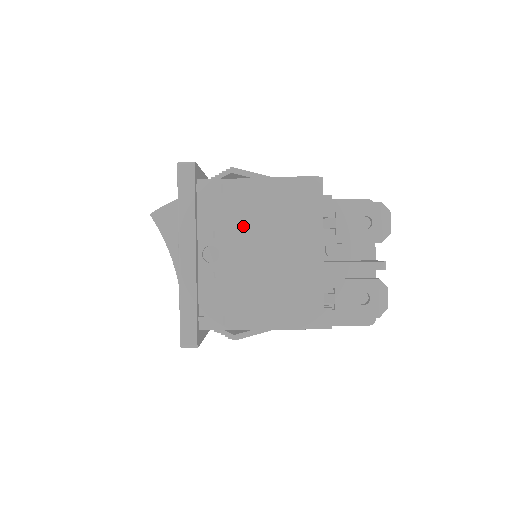
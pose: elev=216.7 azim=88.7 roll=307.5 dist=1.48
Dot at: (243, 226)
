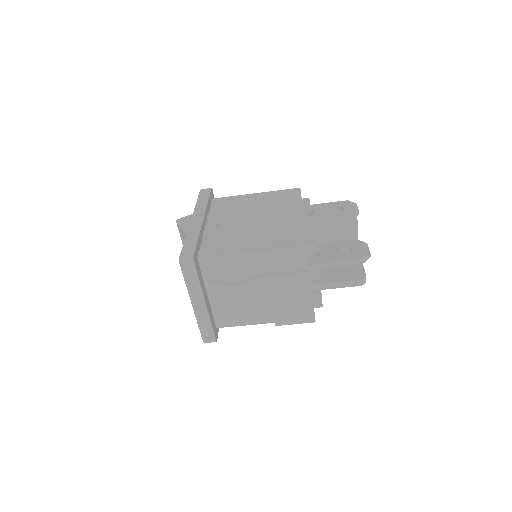
Dot at: (242, 210)
